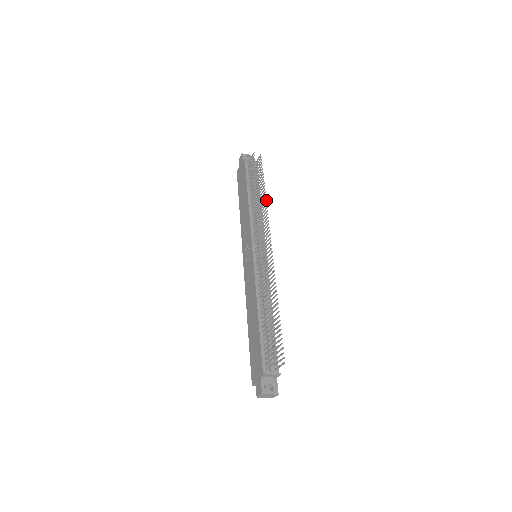
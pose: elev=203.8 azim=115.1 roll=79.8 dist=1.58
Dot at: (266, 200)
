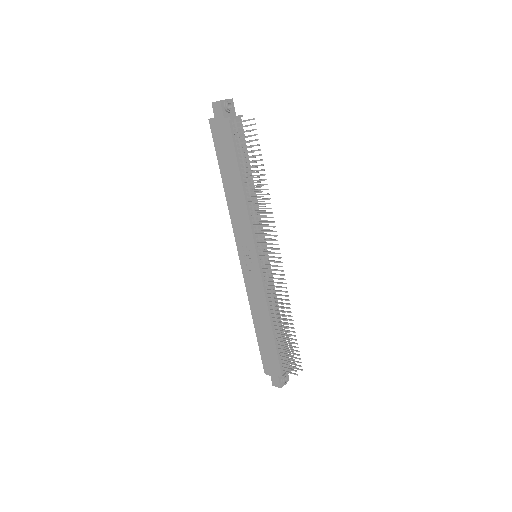
Dot at: (270, 198)
